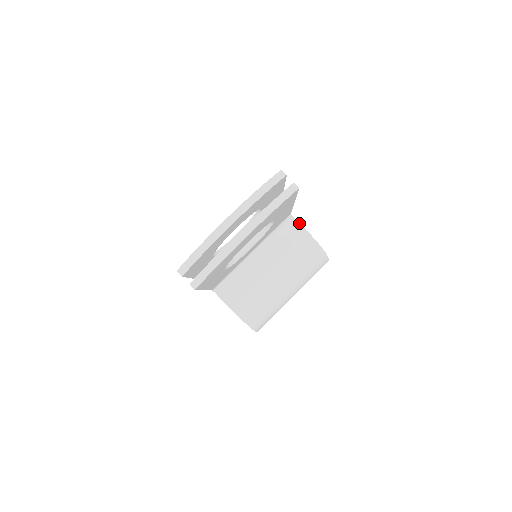
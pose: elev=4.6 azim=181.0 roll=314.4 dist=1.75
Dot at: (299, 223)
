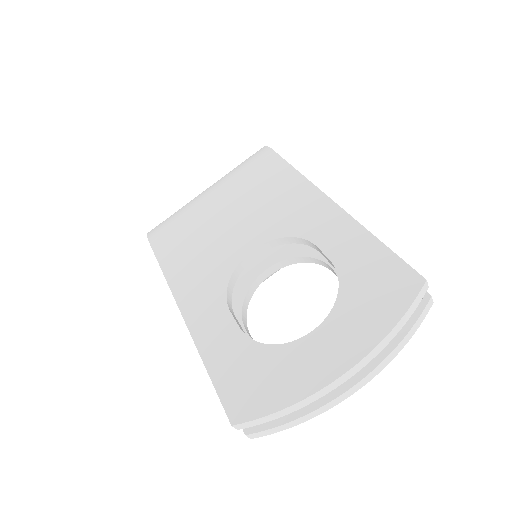
Dot at: occluded
